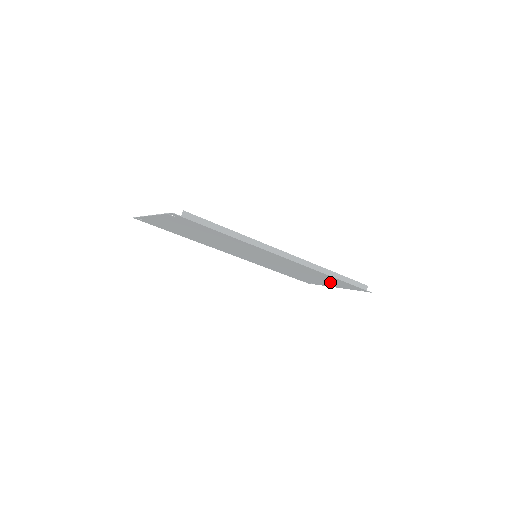
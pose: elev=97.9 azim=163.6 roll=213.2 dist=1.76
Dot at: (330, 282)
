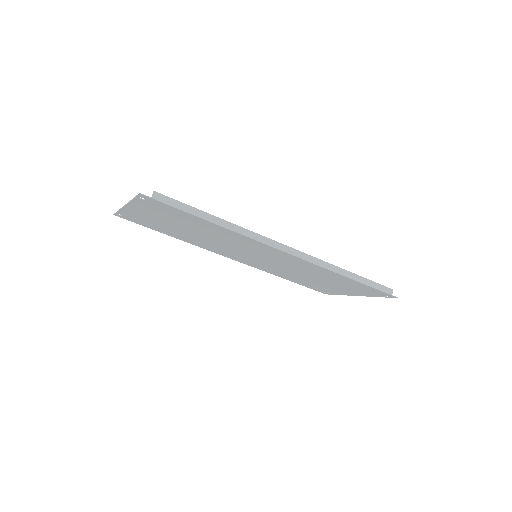
Dot at: (348, 287)
